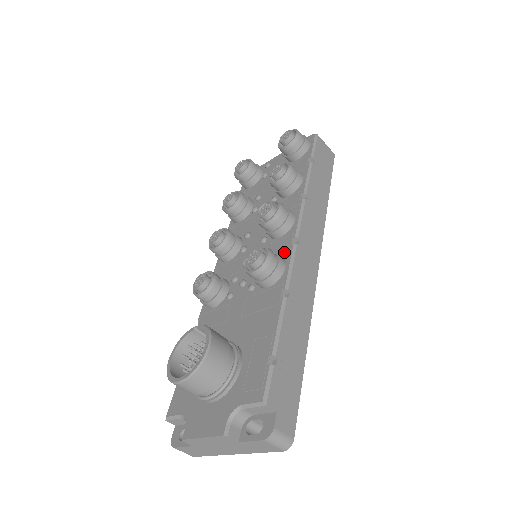
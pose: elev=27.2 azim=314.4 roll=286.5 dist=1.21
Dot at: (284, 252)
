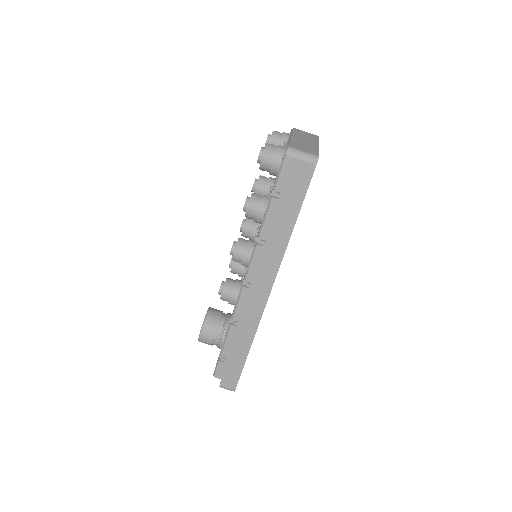
Dot at: (241, 285)
